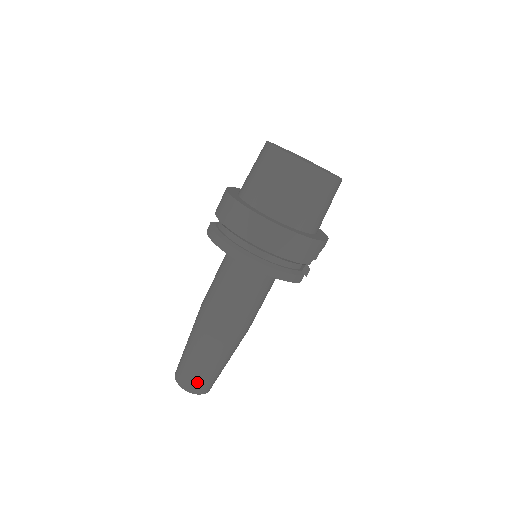
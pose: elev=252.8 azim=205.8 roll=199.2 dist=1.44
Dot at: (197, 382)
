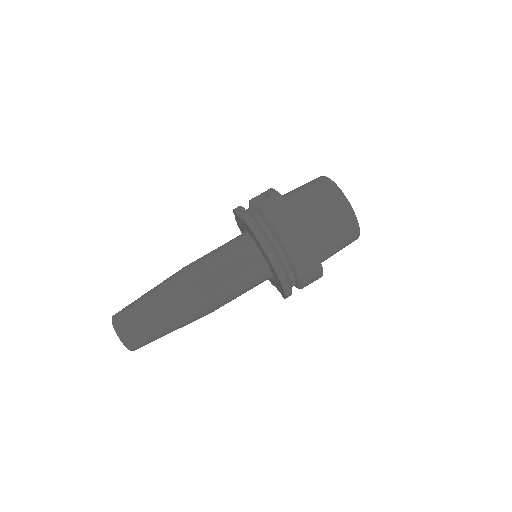
Dot at: (142, 342)
